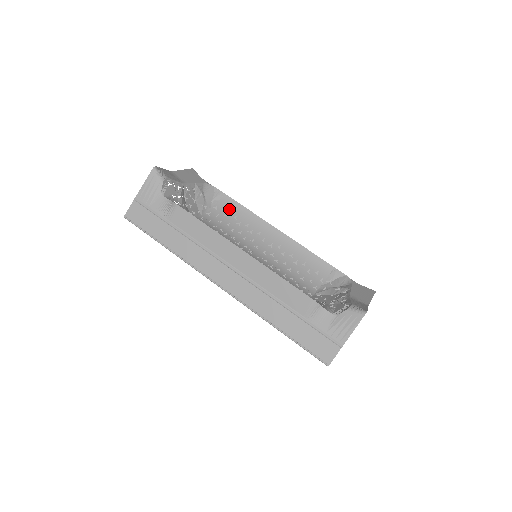
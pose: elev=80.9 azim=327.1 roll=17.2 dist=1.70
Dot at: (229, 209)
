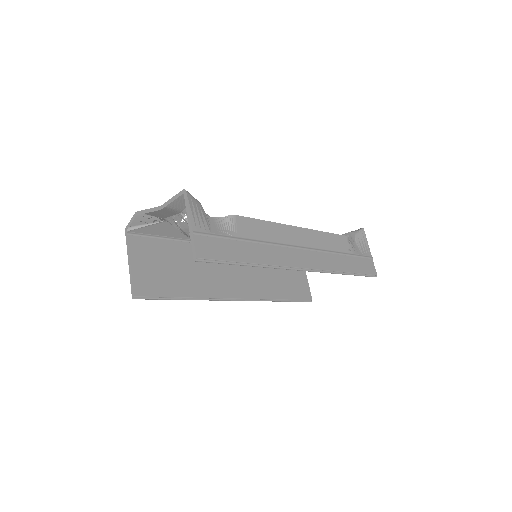
Dot at: occluded
